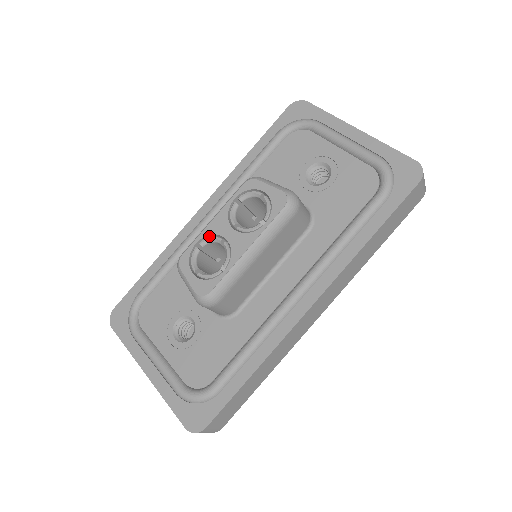
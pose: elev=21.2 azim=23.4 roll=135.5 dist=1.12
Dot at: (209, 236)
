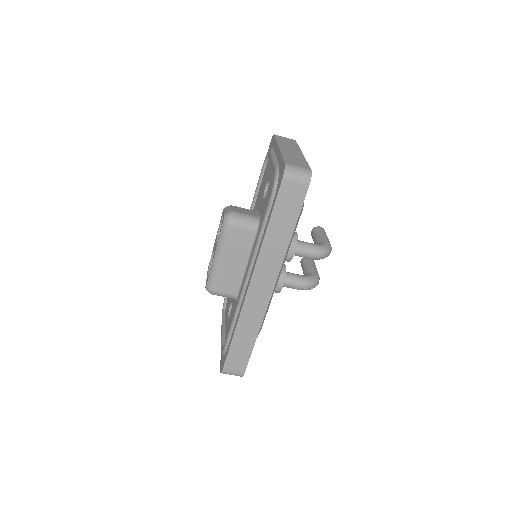
Dot at: occluded
